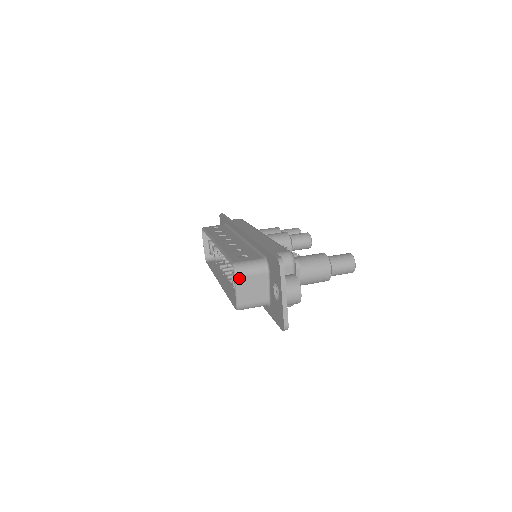
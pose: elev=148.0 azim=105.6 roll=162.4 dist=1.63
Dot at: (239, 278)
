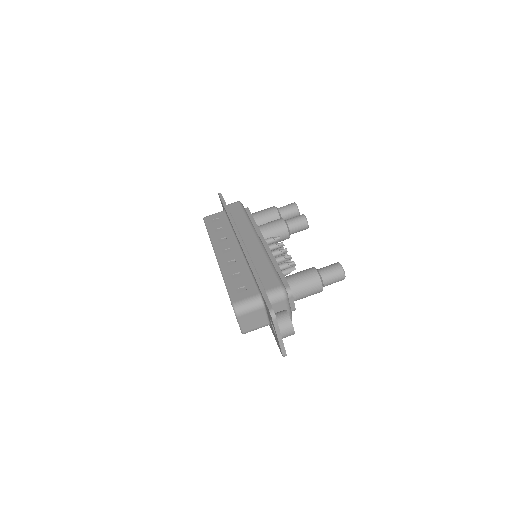
Dot at: (240, 317)
